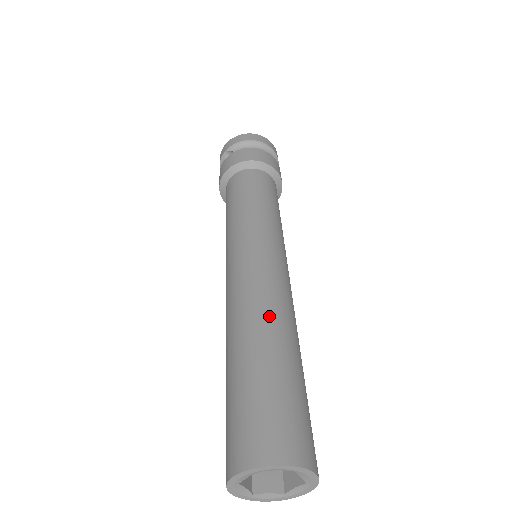
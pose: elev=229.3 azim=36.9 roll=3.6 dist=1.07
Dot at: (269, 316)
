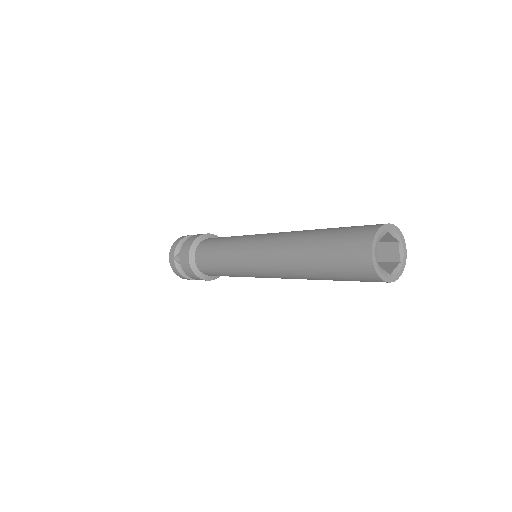
Dot at: (299, 233)
